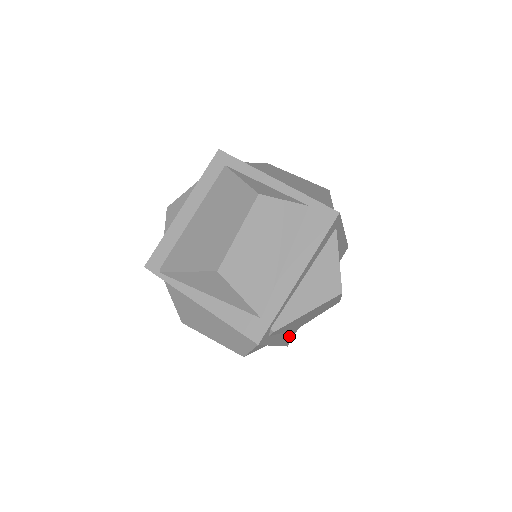
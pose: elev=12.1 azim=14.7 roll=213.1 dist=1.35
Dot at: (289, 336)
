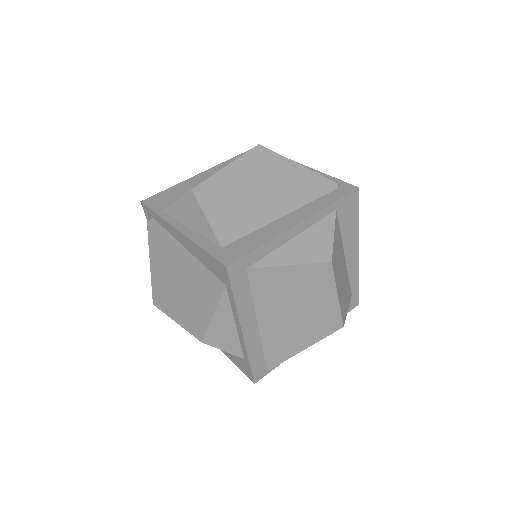
Dot at: occluded
